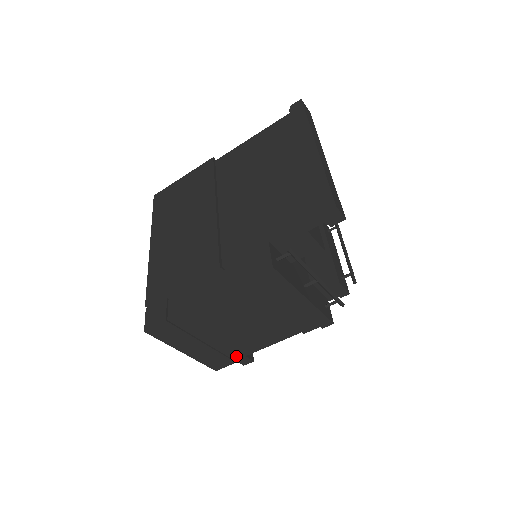
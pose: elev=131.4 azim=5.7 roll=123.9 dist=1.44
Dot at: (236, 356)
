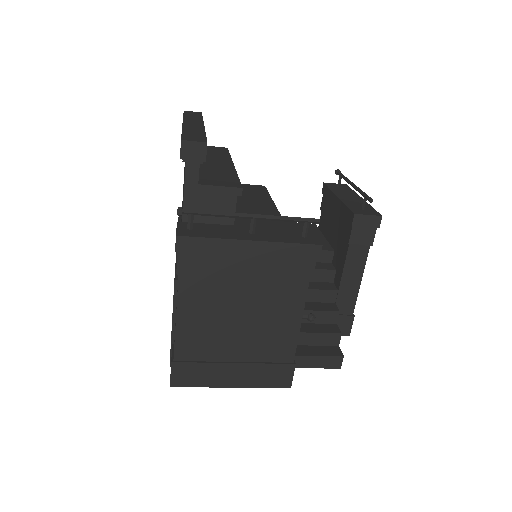
Dot at: (287, 357)
